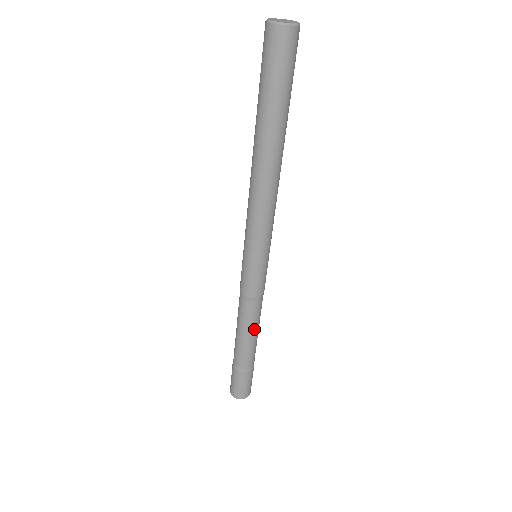
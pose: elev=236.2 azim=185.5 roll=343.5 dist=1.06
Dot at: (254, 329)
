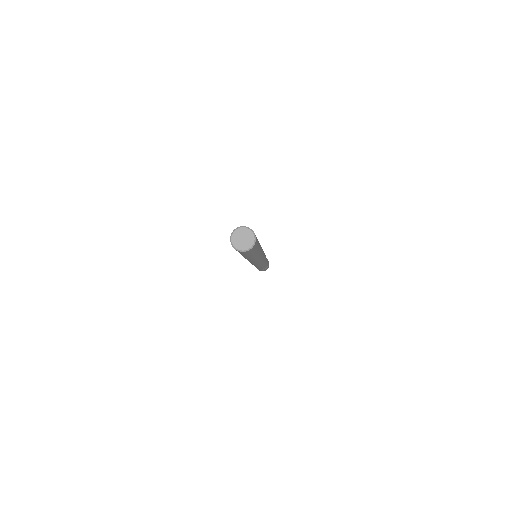
Dot at: (266, 262)
